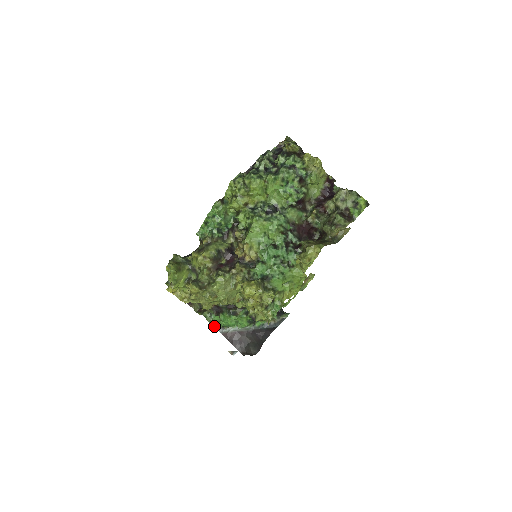
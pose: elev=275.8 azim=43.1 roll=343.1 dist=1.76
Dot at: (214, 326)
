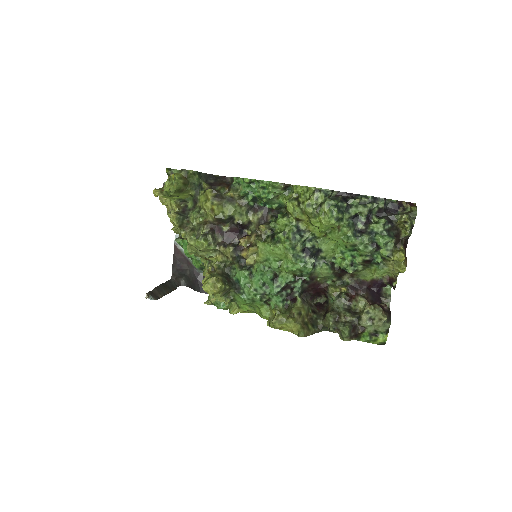
Dot at: occluded
